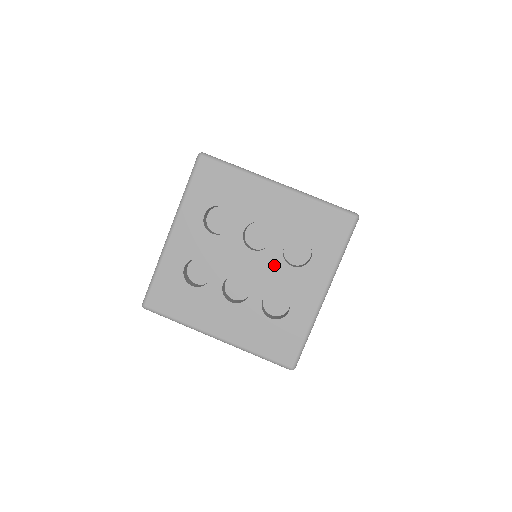
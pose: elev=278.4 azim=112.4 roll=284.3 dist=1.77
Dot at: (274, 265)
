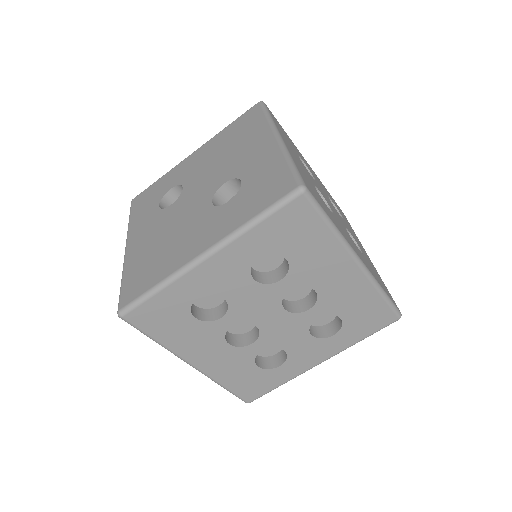
Dot at: (296, 329)
